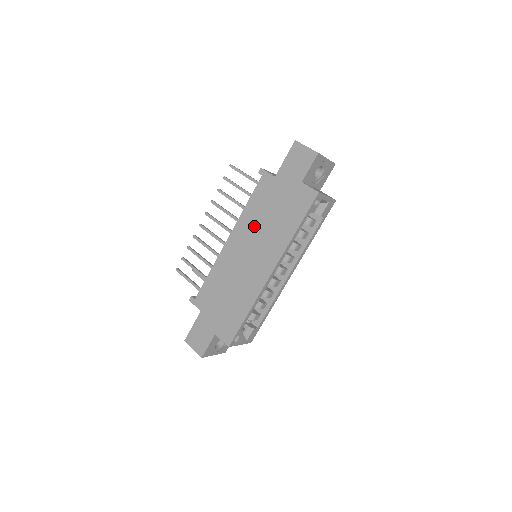
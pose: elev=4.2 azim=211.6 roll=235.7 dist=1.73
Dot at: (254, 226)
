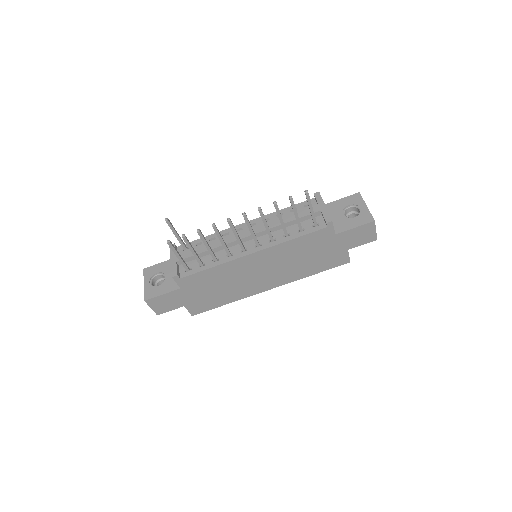
Dot at: (286, 257)
